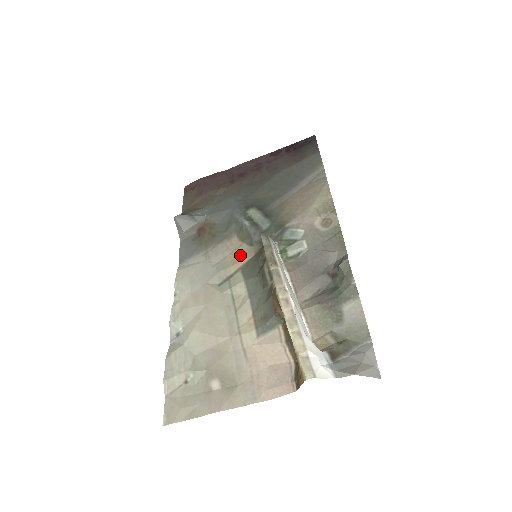
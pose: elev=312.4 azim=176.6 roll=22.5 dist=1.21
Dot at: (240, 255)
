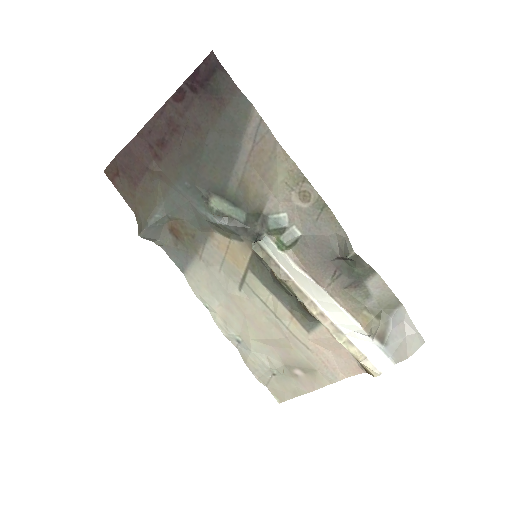
Dot at: (237, 254)
